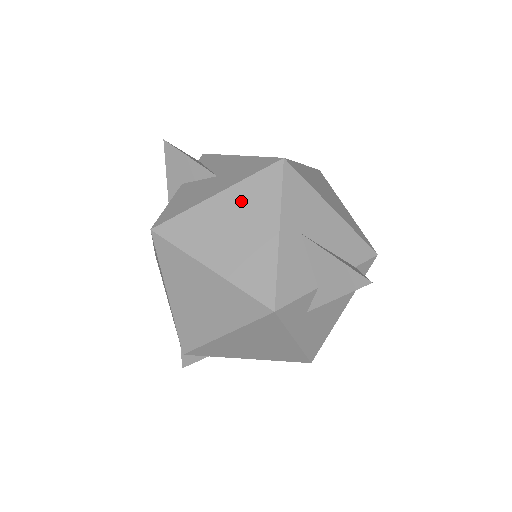
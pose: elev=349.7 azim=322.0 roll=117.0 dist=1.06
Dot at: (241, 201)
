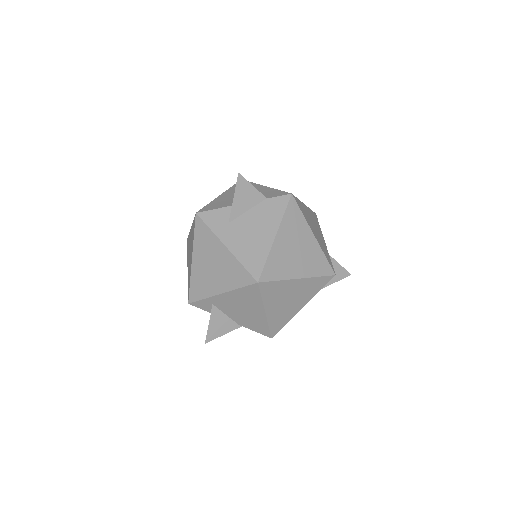
Dot at: occluded
